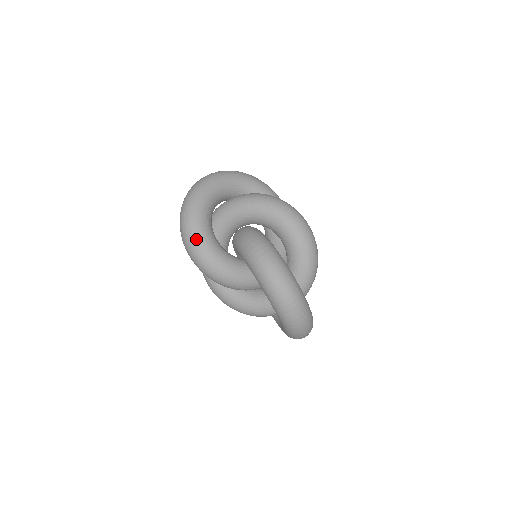
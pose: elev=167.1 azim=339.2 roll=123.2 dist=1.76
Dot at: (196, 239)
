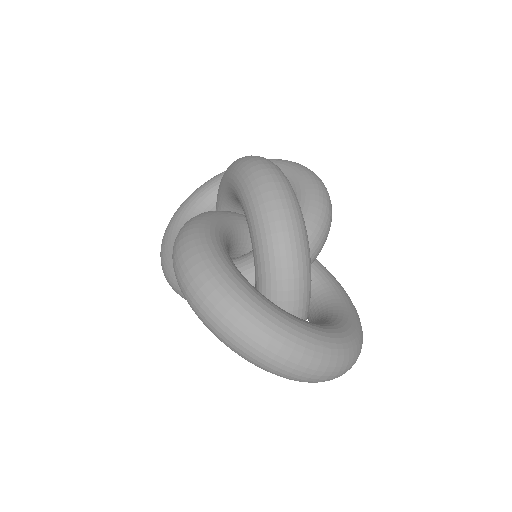
Dot at: (162, 249)
